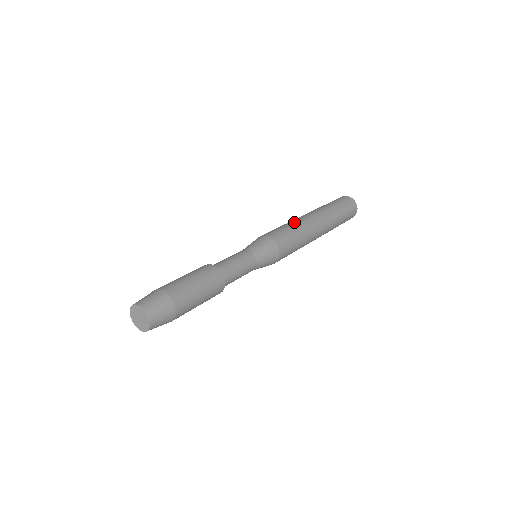
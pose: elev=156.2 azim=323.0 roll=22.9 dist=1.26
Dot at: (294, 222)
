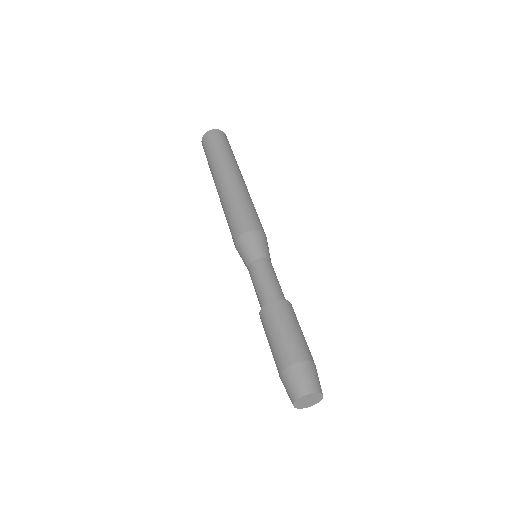
Dot at: (235, 197)
